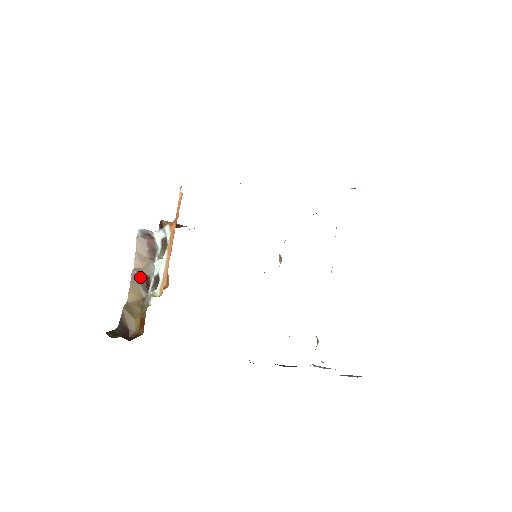
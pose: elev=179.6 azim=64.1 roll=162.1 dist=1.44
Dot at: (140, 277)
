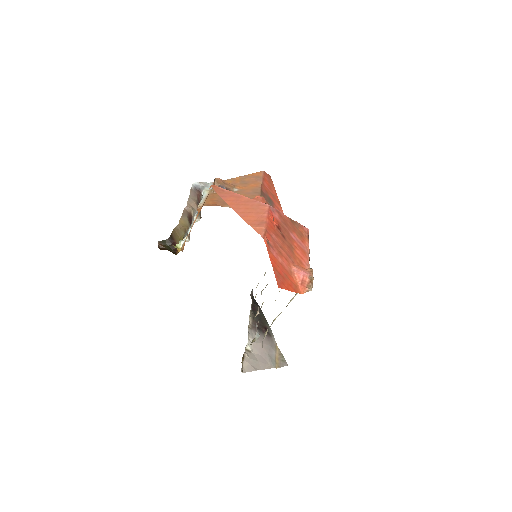
Dot at: (189, 215)
